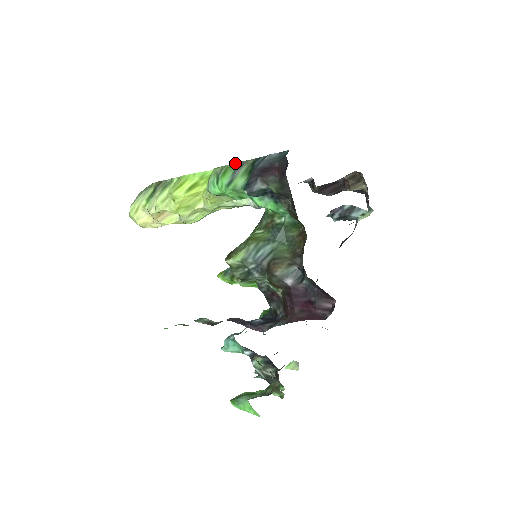
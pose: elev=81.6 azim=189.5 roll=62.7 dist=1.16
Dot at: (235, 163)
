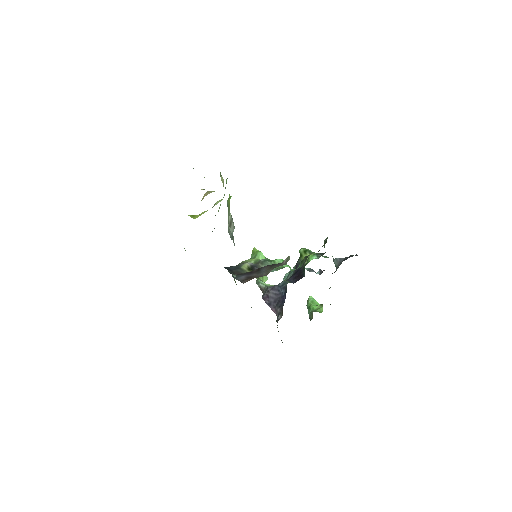
Dot at: occluded
